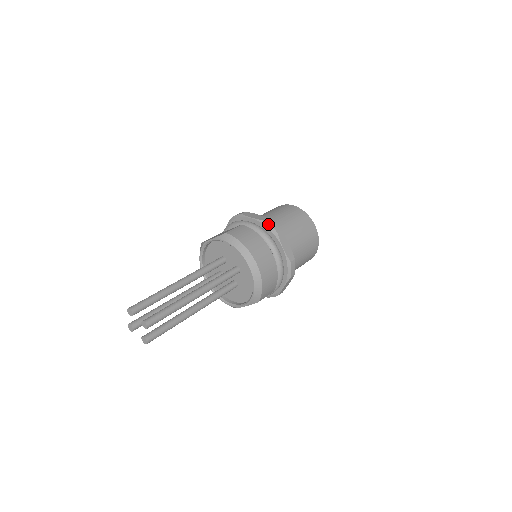
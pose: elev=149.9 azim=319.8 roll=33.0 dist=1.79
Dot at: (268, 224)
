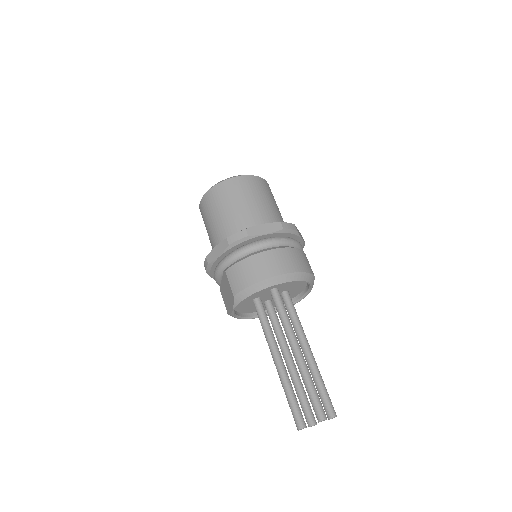
Dot at: (234, 243)
